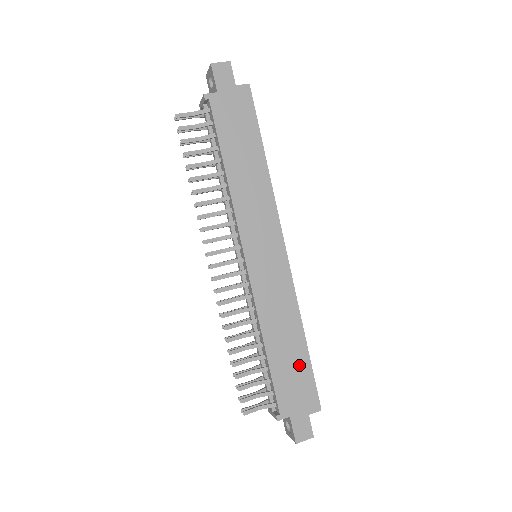
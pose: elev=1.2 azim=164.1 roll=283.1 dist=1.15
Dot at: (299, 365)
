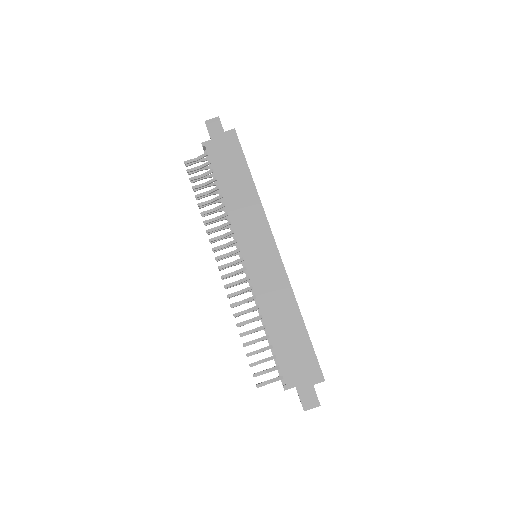
Dot at: (299, 341)
